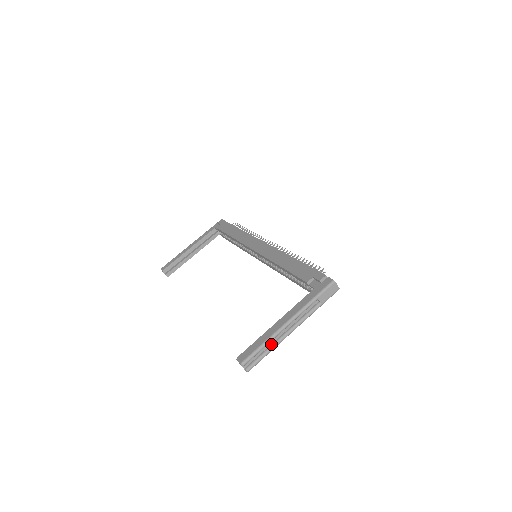
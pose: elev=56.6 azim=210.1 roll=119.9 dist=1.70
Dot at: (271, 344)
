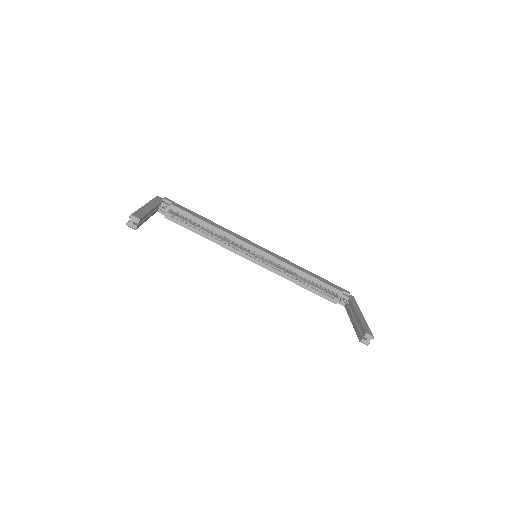
Dot at: occluded
